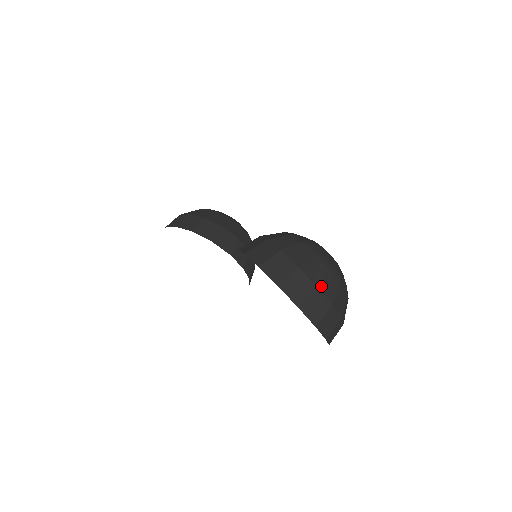
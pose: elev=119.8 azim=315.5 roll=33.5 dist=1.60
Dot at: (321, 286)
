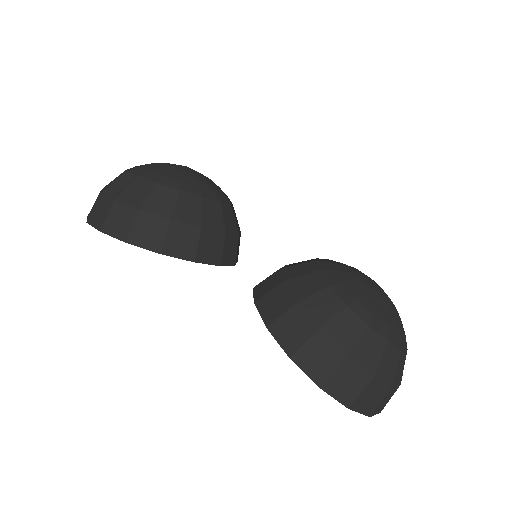
Dot at: (395, 380)
